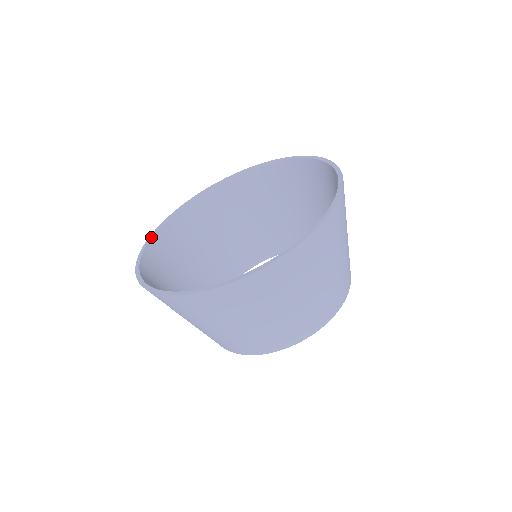
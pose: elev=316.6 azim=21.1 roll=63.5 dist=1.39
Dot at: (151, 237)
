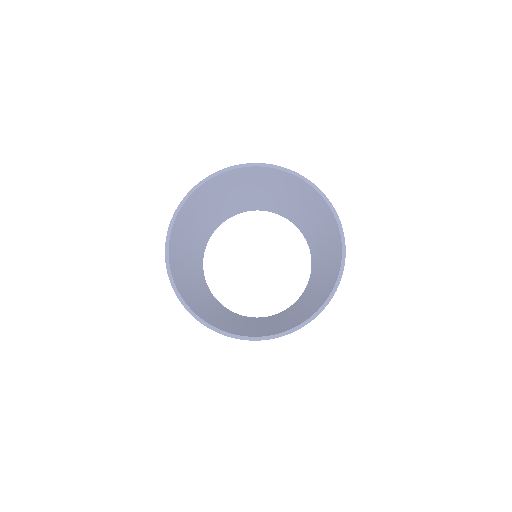
Dot at: (179, 293)
